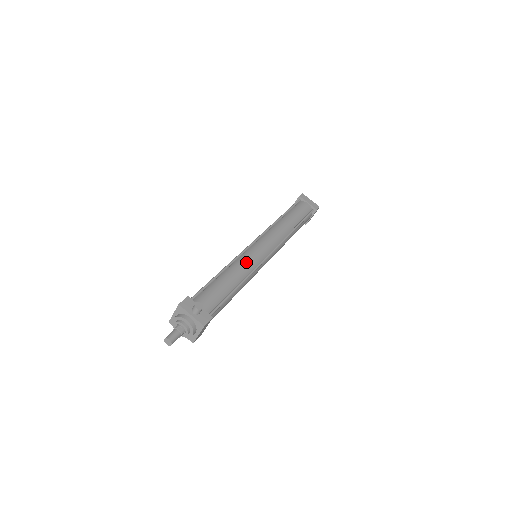
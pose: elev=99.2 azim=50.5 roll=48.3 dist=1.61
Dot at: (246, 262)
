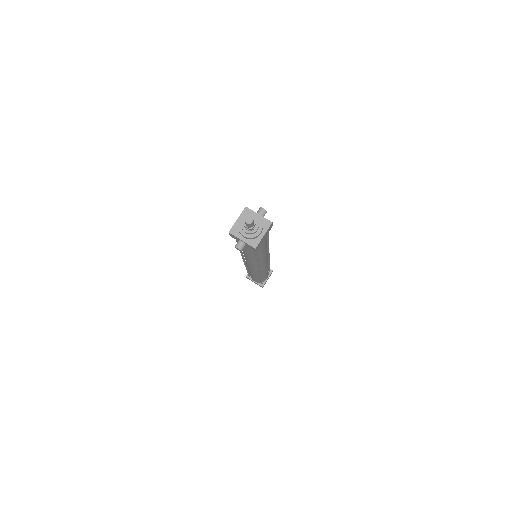
Dot at: occluded
